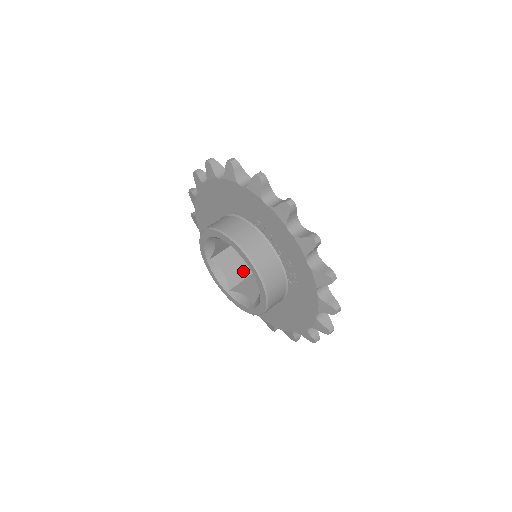
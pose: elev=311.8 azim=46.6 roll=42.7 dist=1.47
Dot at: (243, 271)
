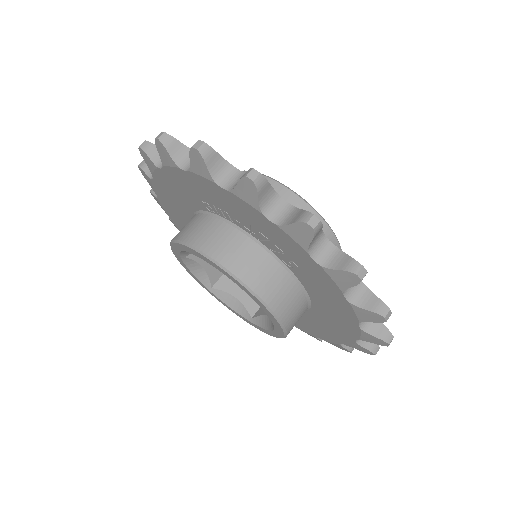
Dot at: occluded
